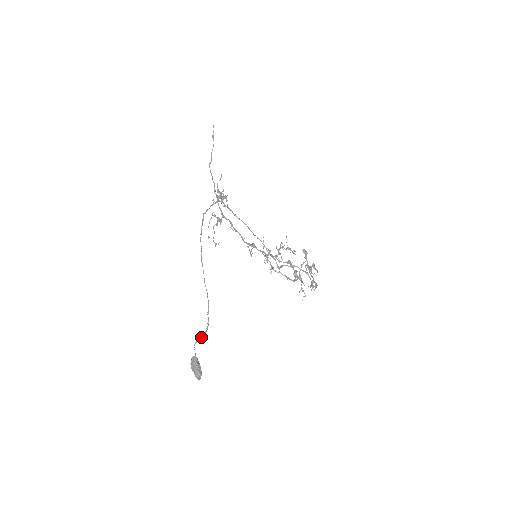
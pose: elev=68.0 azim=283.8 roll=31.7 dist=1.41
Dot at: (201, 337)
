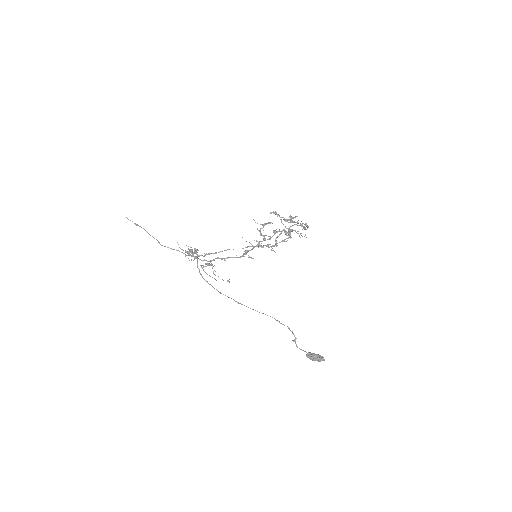
Dot at: (295, 339)
